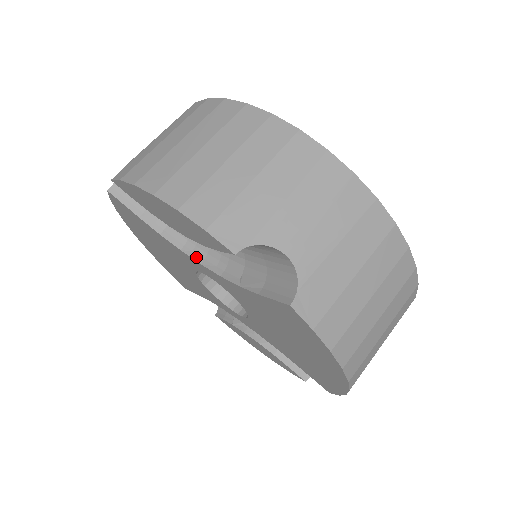
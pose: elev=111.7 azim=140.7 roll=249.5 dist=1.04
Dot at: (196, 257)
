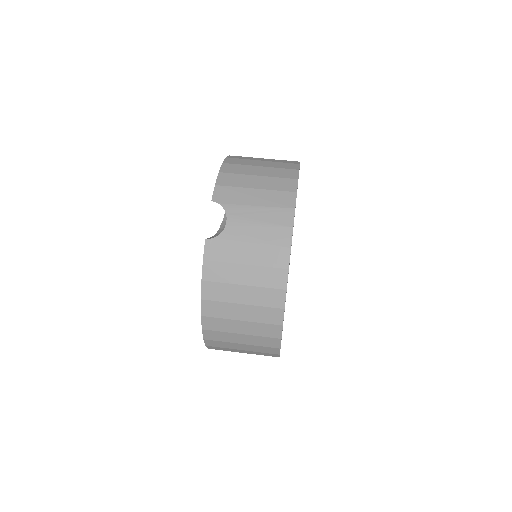
Dot at: (225, 218)
